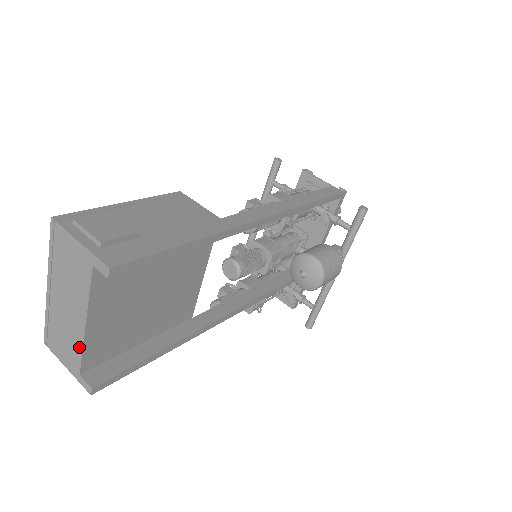
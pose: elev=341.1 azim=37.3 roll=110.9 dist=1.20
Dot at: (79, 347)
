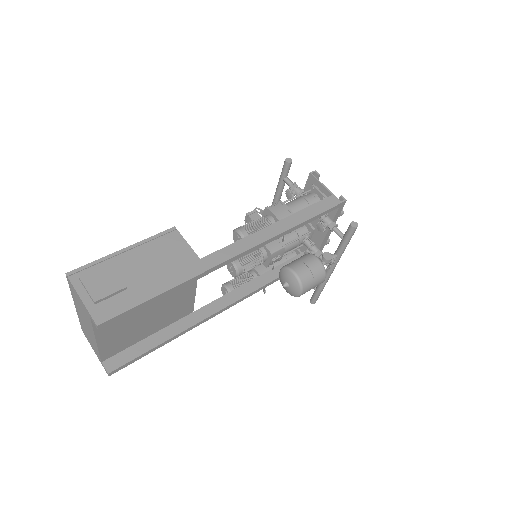
Dot at: (97, 349)
